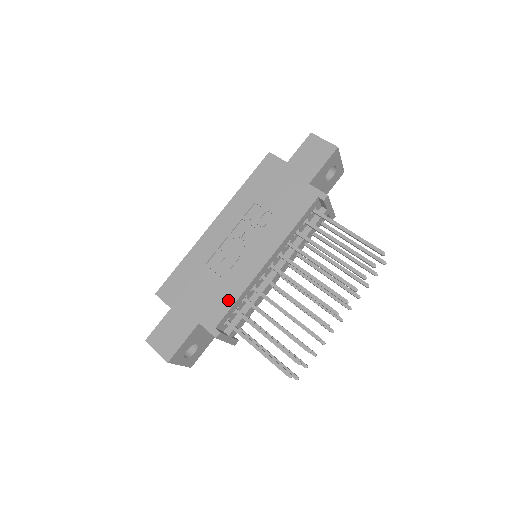
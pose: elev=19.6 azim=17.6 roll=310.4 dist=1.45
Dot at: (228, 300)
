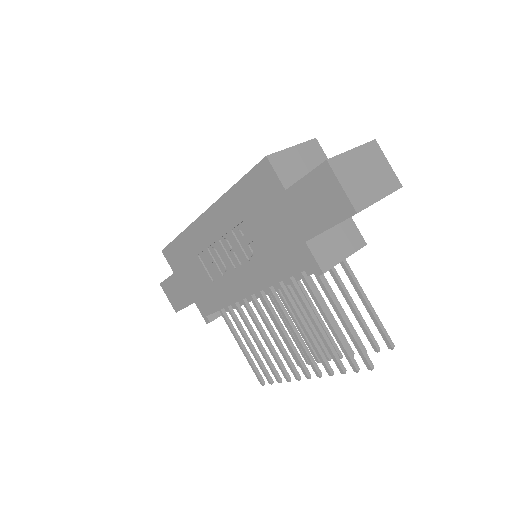
Dot at: (215, 303)
